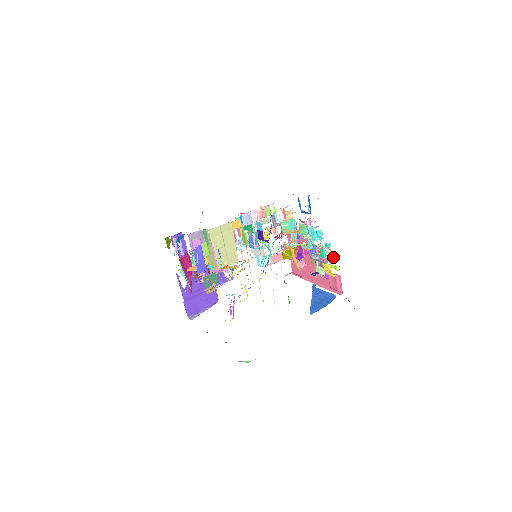
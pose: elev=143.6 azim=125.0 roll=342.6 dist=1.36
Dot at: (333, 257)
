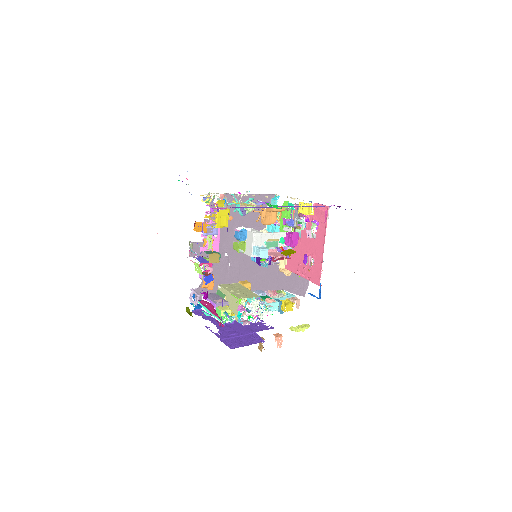
Dot at: occluded
